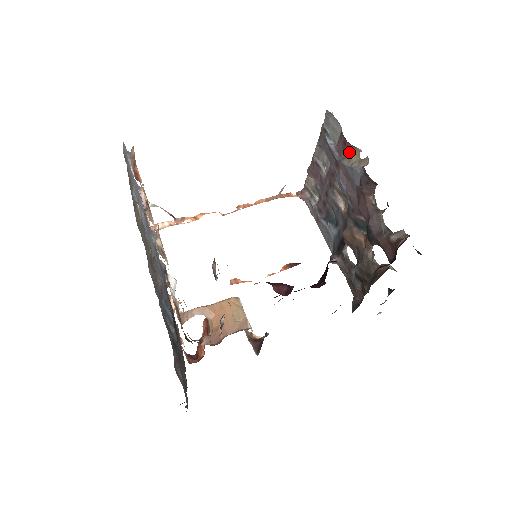
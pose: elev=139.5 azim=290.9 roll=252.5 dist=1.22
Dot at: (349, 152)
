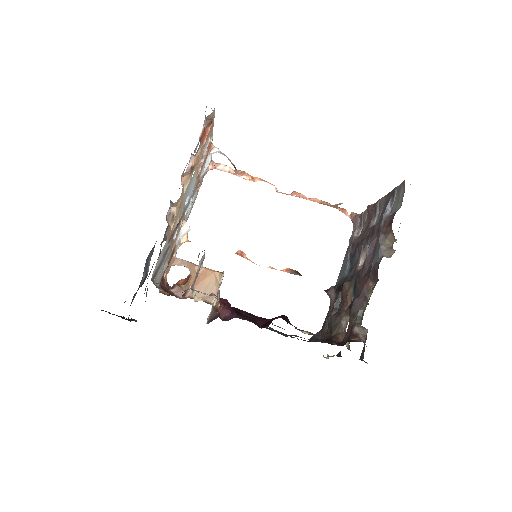
Dot at: (388, 233)
